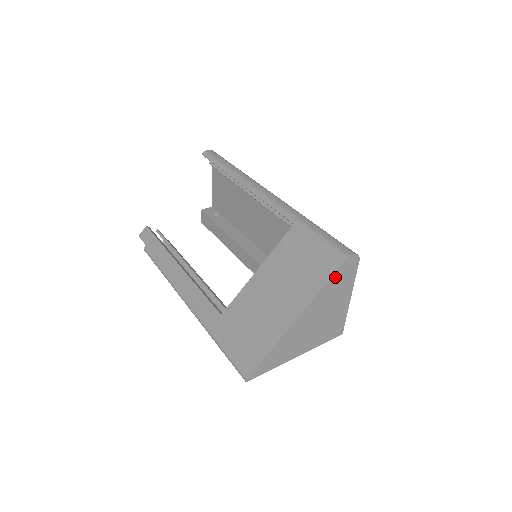
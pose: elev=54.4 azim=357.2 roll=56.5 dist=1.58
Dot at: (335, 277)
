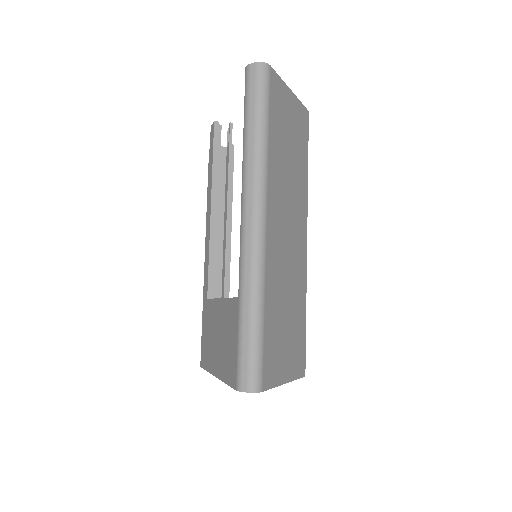
Dot at: occluded
